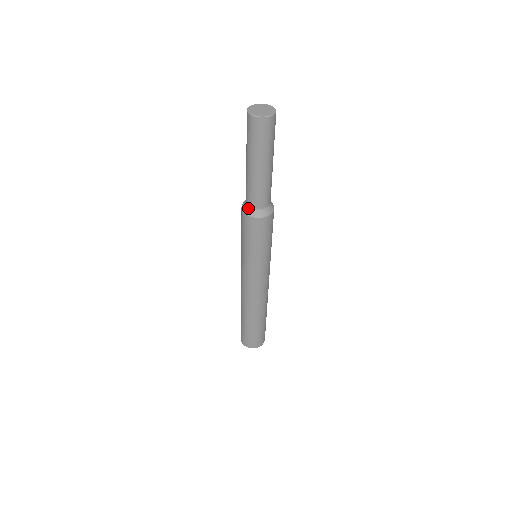
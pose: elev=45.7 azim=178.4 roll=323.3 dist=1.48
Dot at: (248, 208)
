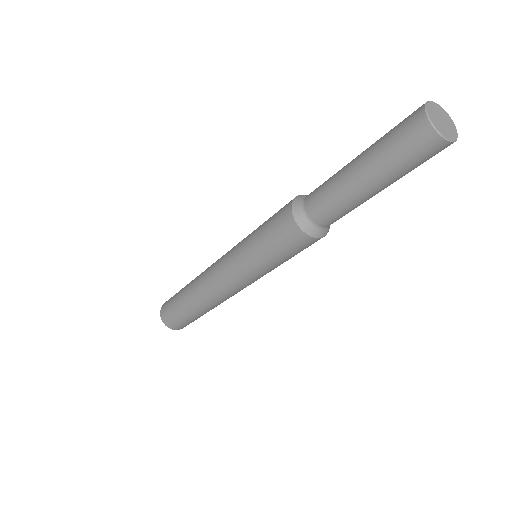
Dot at: (319, 229)
